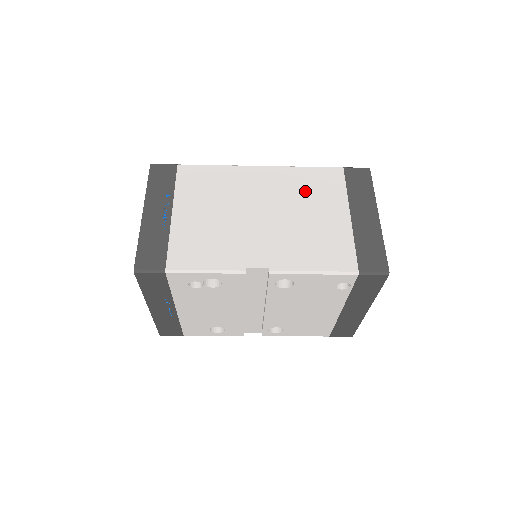
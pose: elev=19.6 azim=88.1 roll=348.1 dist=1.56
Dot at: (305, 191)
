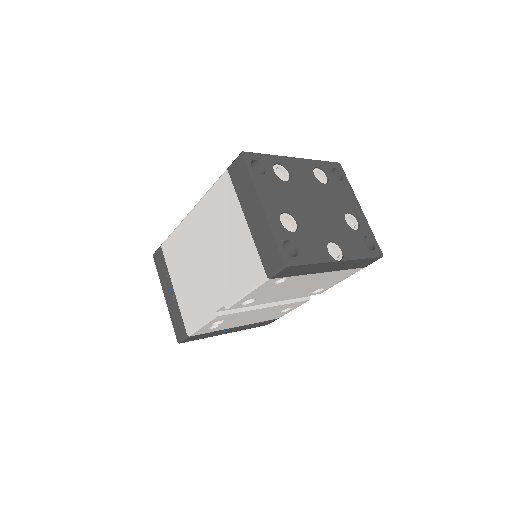
Dot at: (216, 217)
